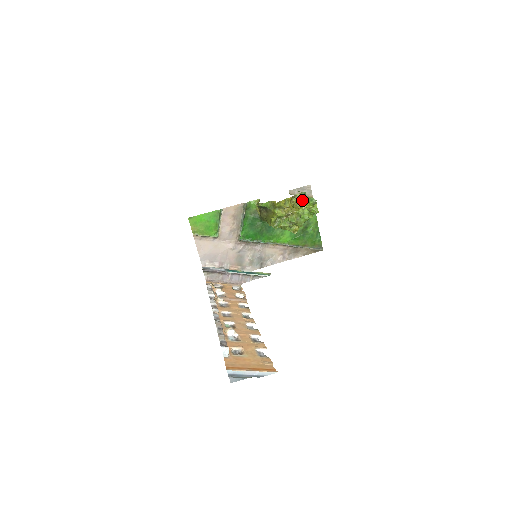
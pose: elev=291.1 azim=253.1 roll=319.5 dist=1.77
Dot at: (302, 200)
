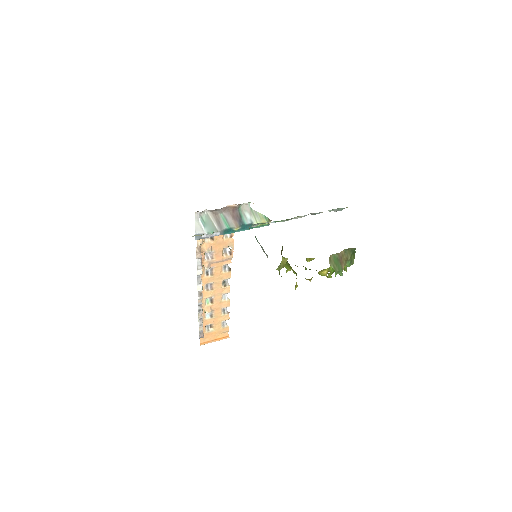
Dot at: occluded
